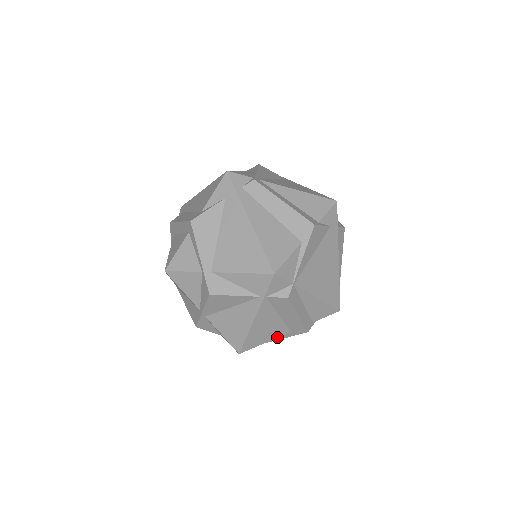
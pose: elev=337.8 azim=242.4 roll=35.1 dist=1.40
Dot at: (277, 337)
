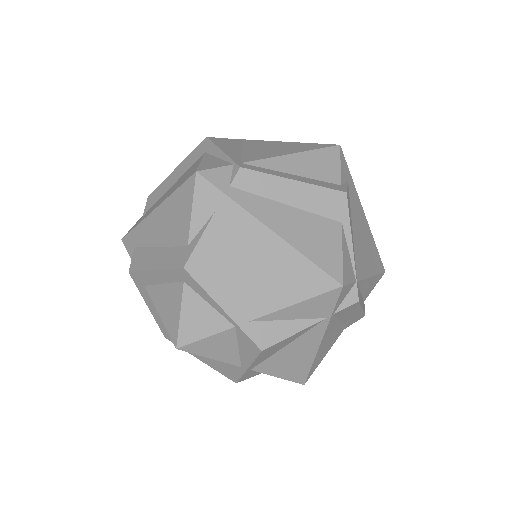
Dot at: (335, 341)
